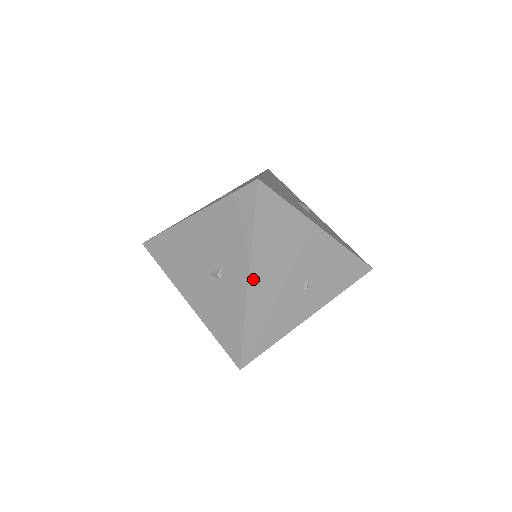
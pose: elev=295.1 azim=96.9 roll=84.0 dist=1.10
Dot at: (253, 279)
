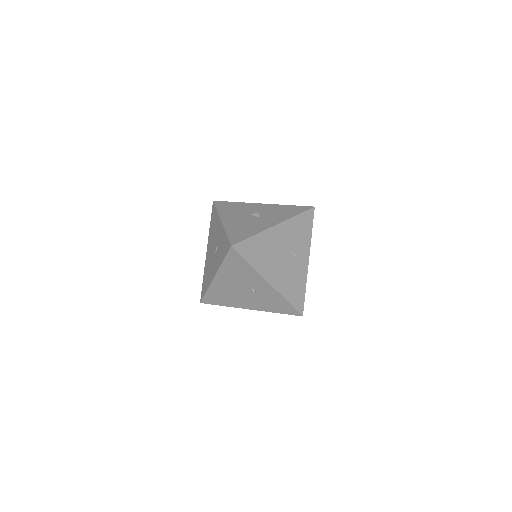
Dot at: (271, 281)
